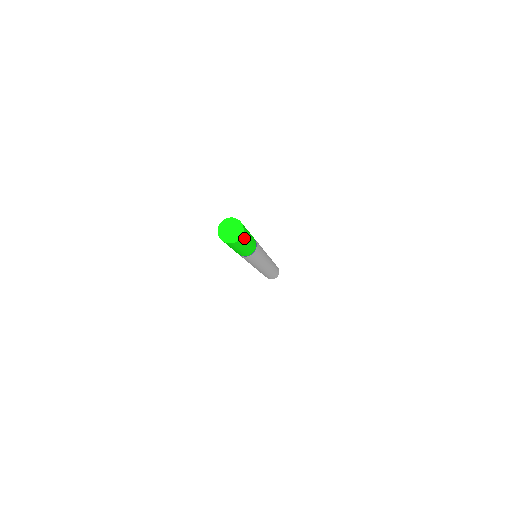
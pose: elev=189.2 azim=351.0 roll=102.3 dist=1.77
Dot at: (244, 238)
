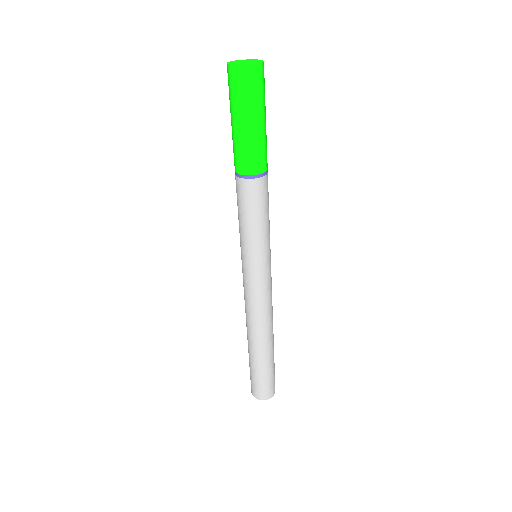
Dot at: (262, 81)
